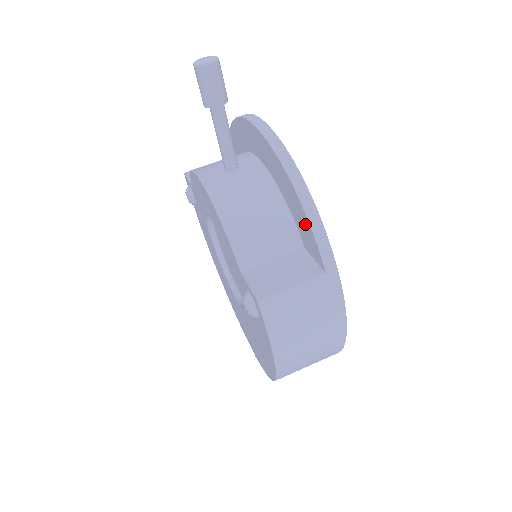
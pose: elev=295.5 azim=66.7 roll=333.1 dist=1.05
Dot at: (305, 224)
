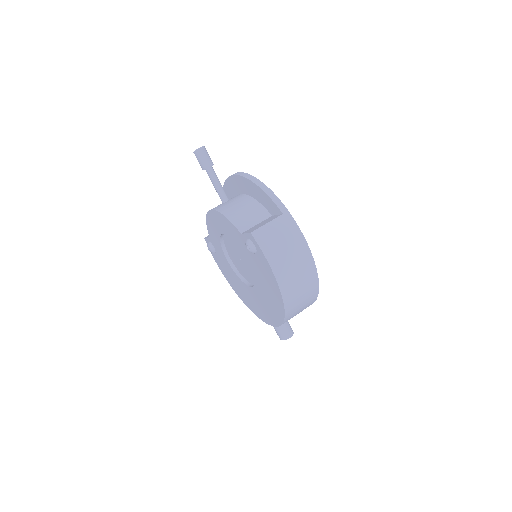
Dot at: (266, 198)
